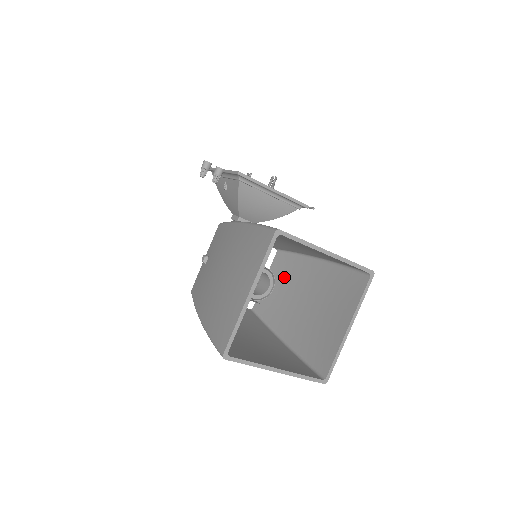
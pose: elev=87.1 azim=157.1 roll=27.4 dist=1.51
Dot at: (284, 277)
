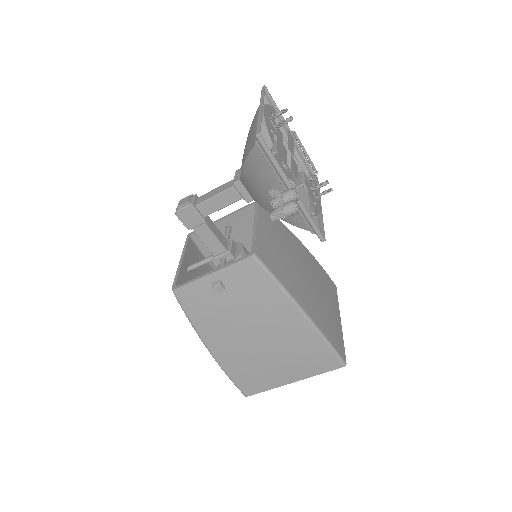
Dot at: (249, 232)
